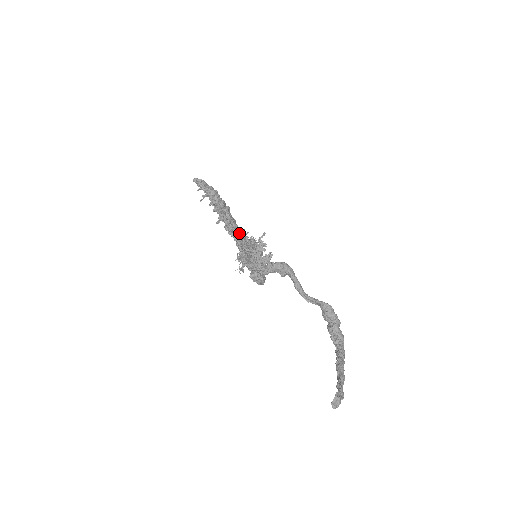
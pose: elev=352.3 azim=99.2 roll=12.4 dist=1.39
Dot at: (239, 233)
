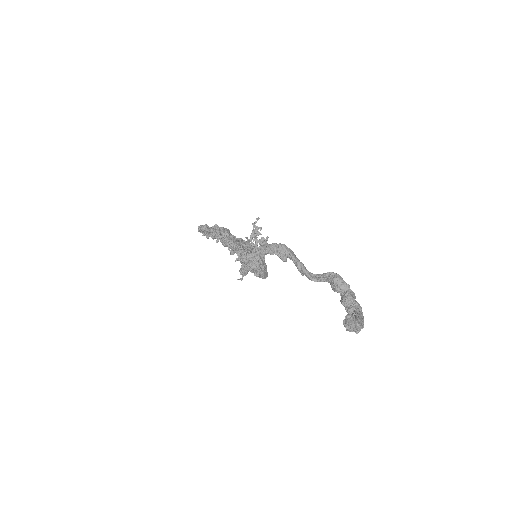
Dot at: occluded
